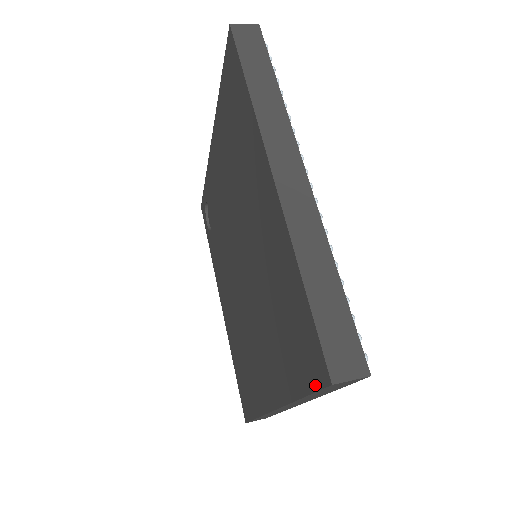
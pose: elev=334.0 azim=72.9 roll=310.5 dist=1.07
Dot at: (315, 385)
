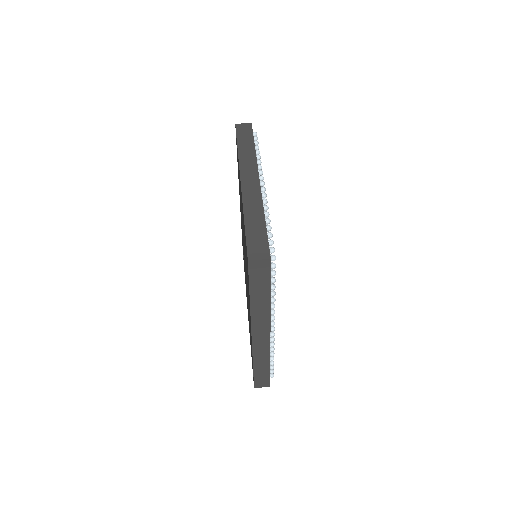
Dot at: (248, 274)
